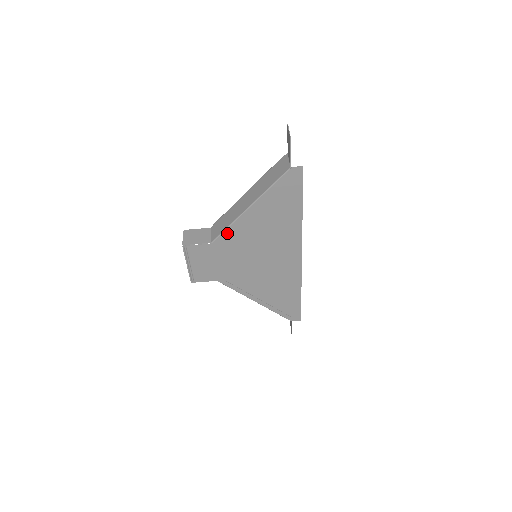
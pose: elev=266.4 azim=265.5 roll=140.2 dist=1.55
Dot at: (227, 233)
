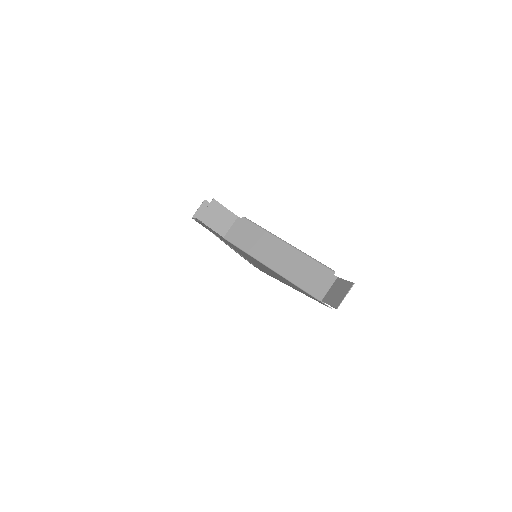
Dot at: (241, 250)
